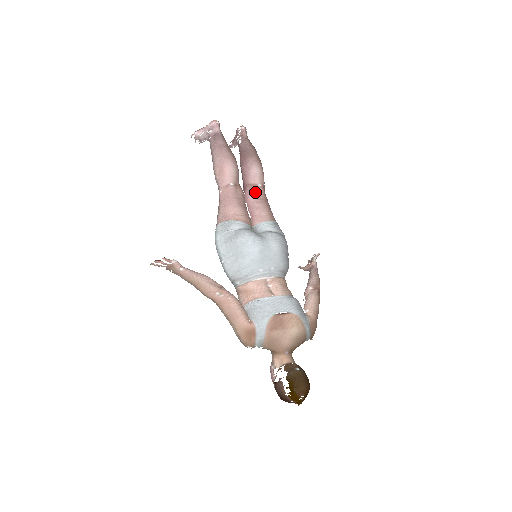
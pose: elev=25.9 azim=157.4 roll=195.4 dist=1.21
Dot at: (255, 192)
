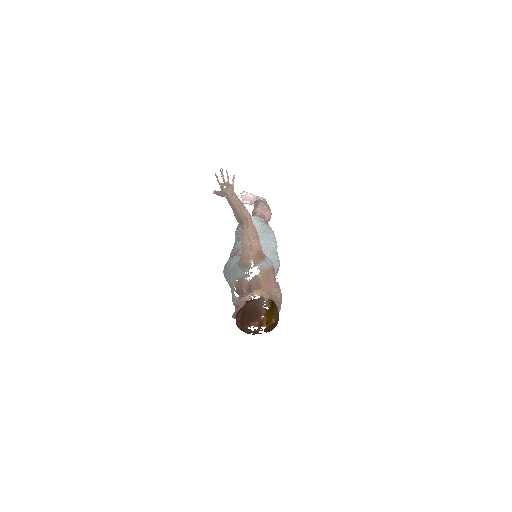
Dot at: occluded
